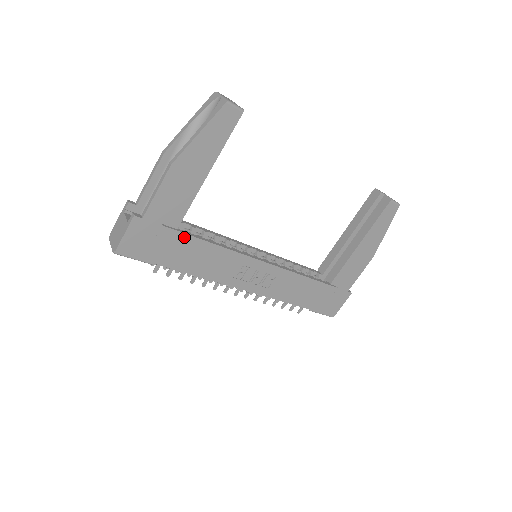
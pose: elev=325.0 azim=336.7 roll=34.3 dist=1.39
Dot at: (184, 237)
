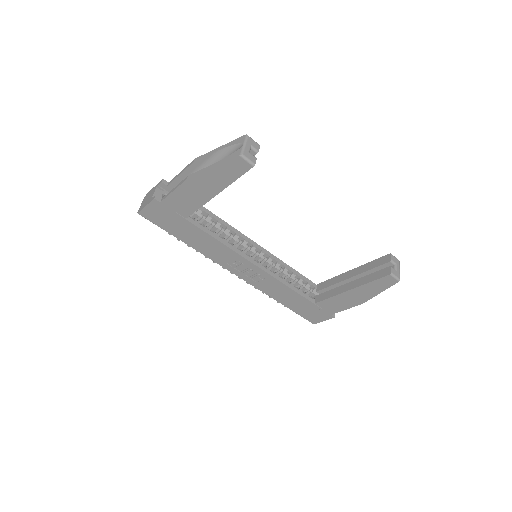
Dot at: (191, 225)
